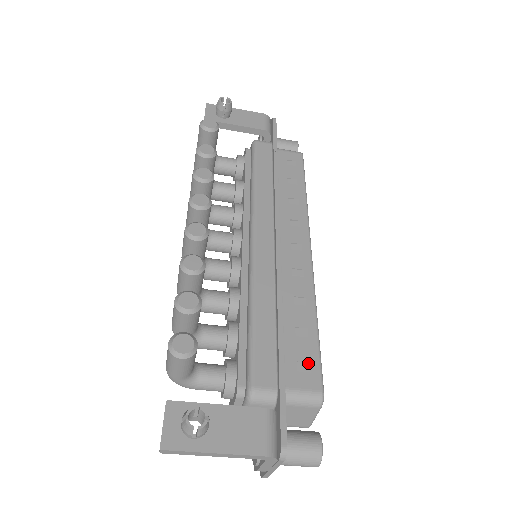
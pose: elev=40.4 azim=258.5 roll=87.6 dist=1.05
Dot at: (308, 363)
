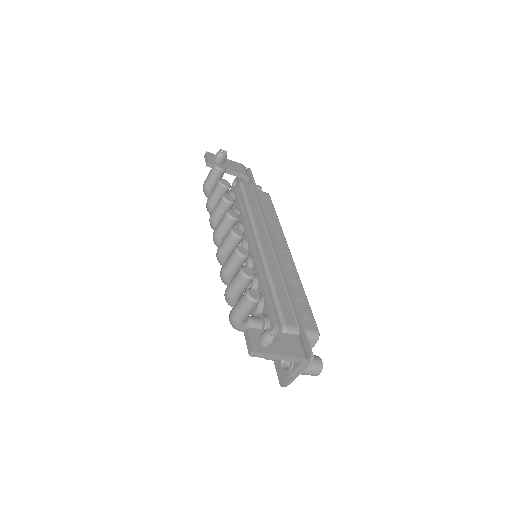
Dot at: (308, 316)
